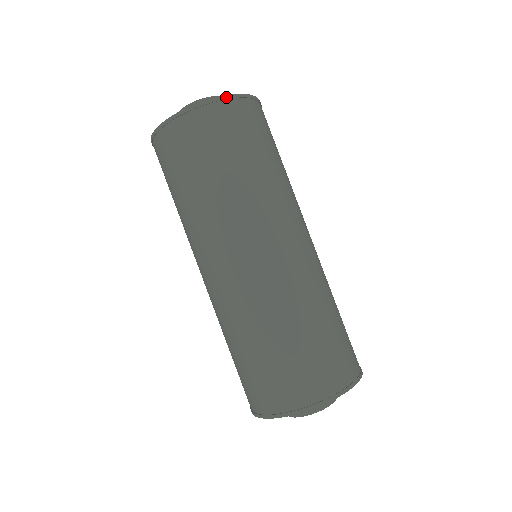
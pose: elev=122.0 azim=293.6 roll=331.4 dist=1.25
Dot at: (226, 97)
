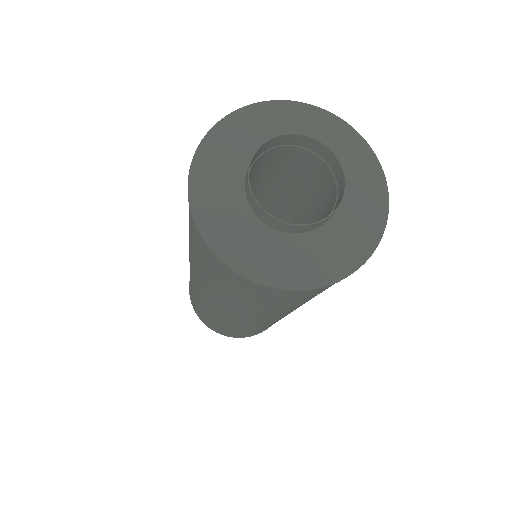
Dot at: (254, 283)
